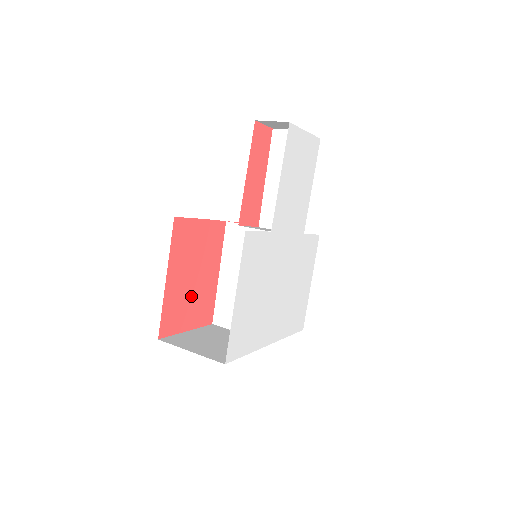
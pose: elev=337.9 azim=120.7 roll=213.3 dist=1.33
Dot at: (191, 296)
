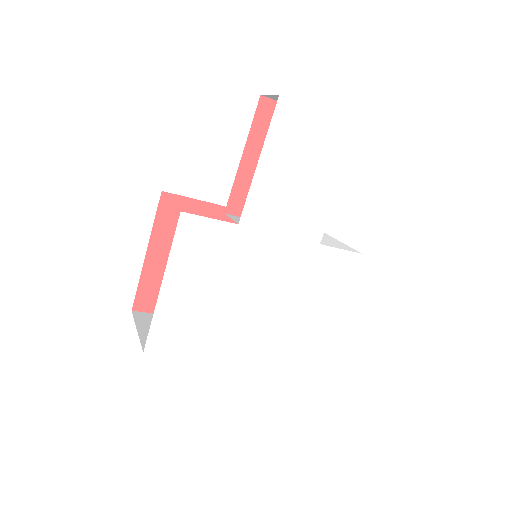
Dot at: occluded
